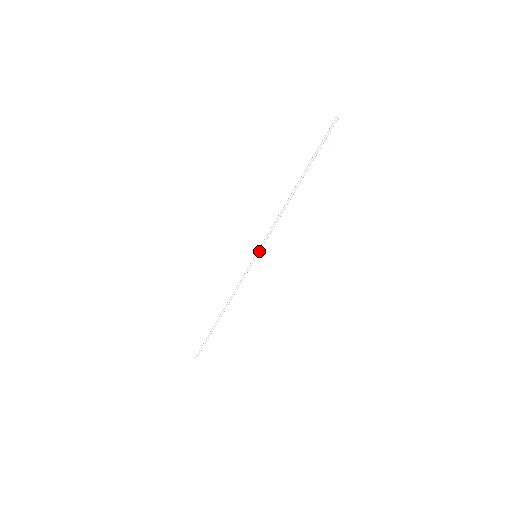
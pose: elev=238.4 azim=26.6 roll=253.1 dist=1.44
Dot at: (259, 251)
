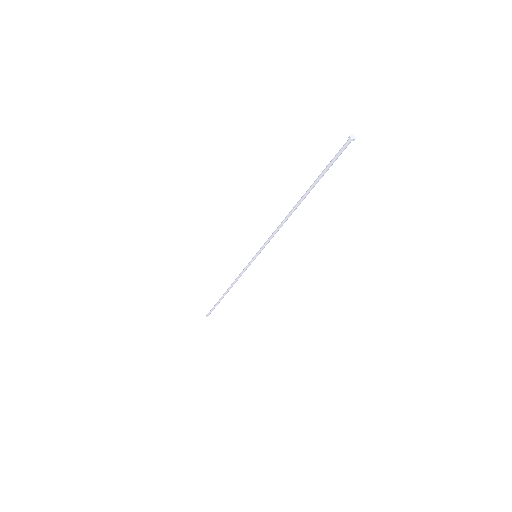
Dot at: (259, 253)
